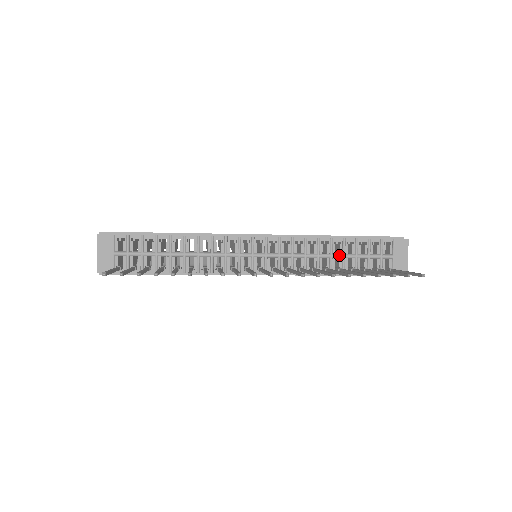
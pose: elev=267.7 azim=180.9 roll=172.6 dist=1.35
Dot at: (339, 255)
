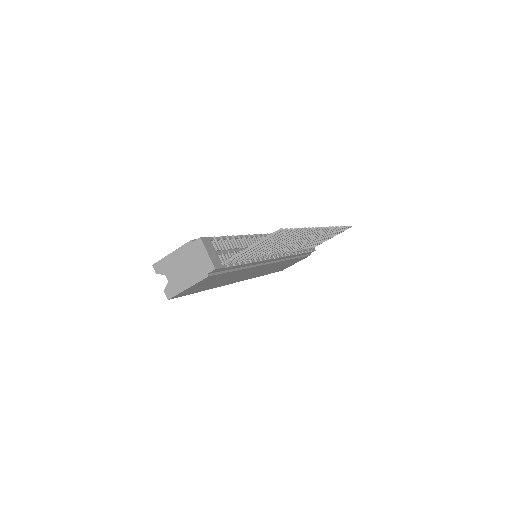
Dot at: occluded
